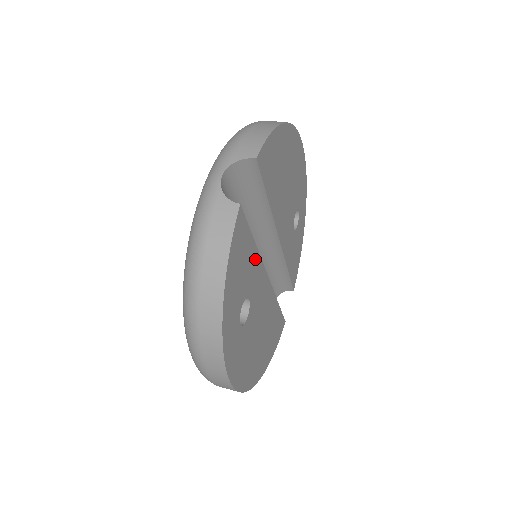
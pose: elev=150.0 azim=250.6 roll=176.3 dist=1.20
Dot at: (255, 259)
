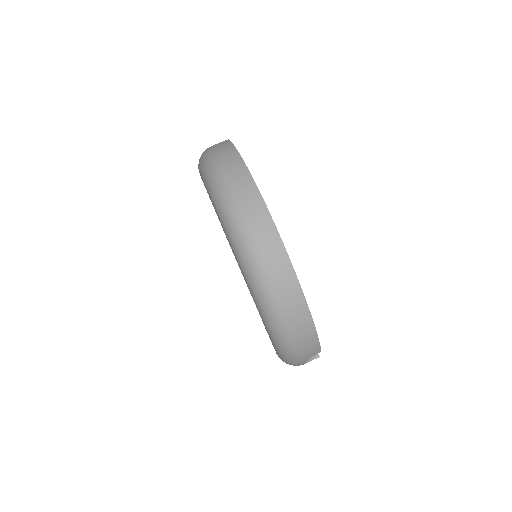
Dot at: occluded
